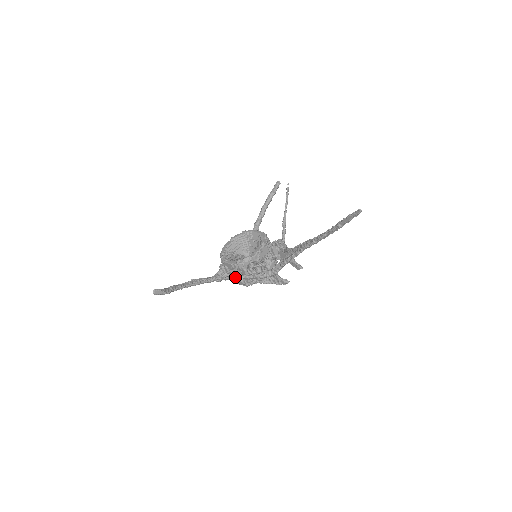
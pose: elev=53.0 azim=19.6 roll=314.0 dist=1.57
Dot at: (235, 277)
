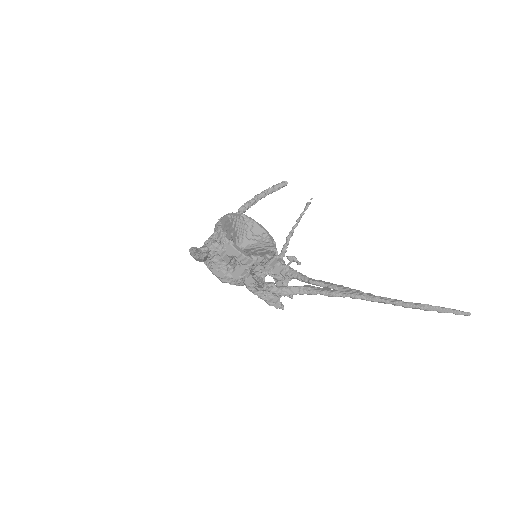
Dot at: (258, 279)
